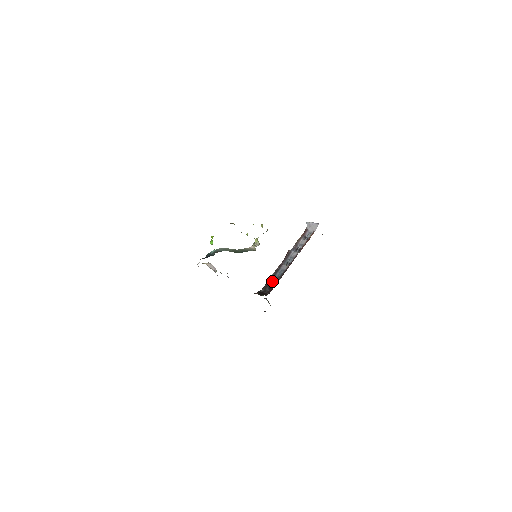
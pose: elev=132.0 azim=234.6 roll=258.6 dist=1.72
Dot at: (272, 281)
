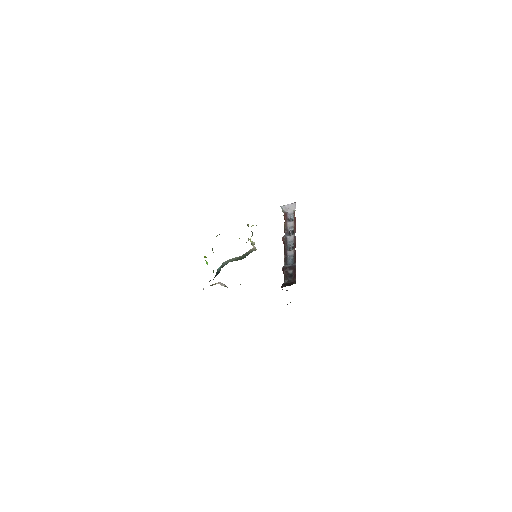
Dot at: (289, 270)
